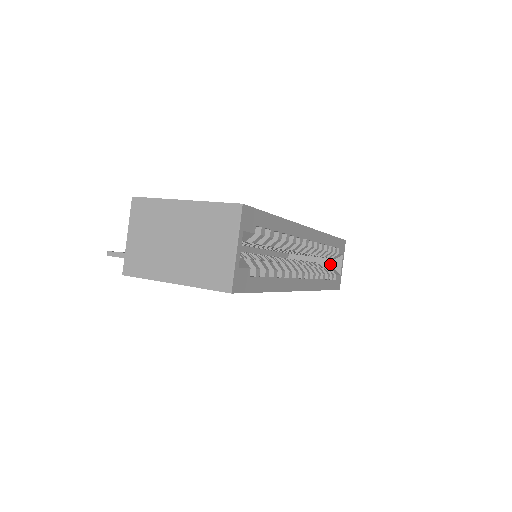
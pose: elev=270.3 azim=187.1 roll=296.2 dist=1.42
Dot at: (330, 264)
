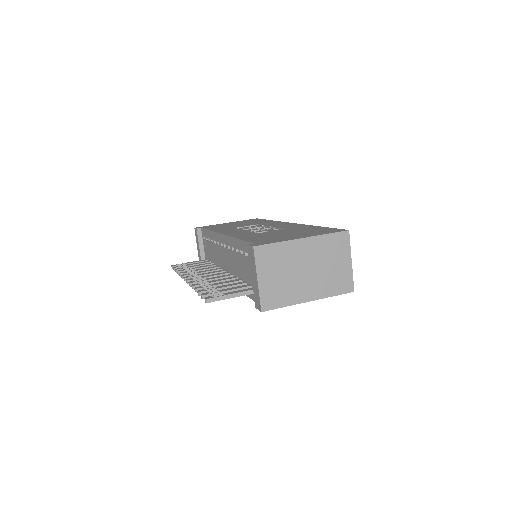
Dot at: occluded
